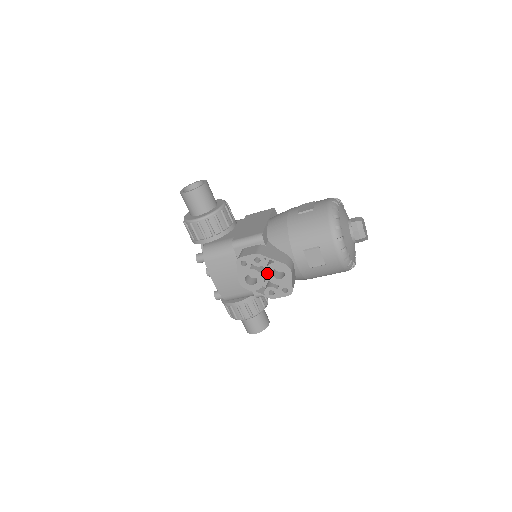
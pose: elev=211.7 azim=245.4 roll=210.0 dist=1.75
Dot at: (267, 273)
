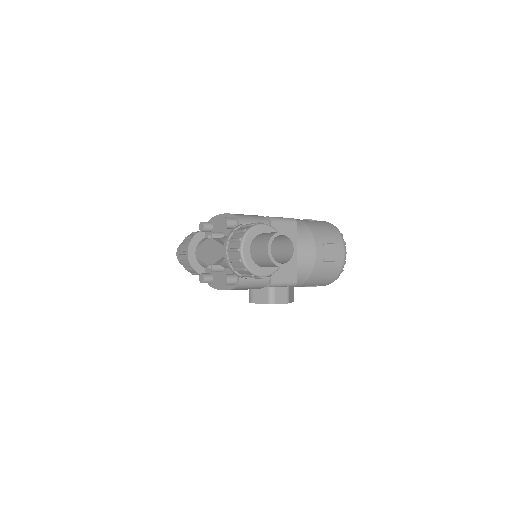
Dot at: occluded
